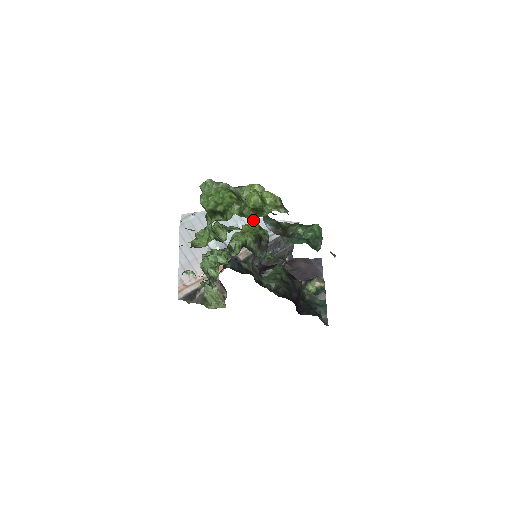
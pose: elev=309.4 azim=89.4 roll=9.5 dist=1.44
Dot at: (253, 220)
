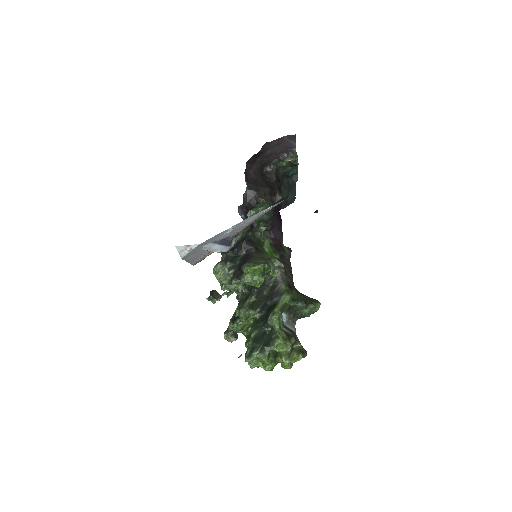
Dot at: (243, 221)
